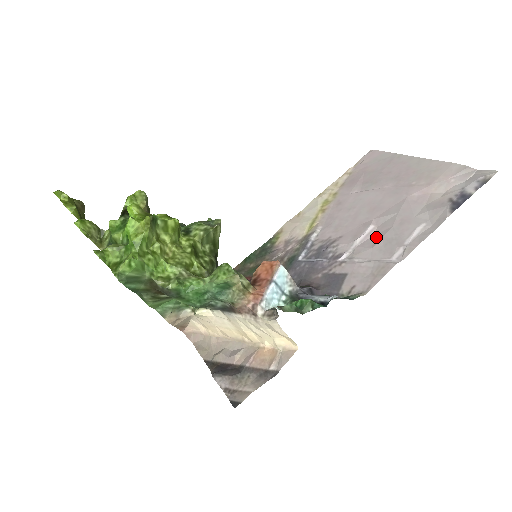
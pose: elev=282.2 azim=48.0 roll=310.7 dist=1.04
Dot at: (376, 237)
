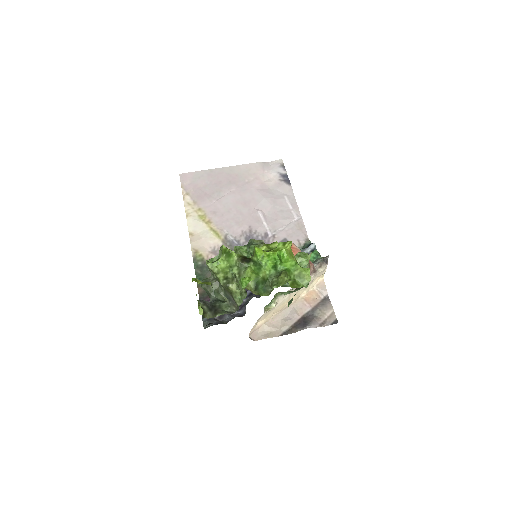
Dot at: (270, 215)
